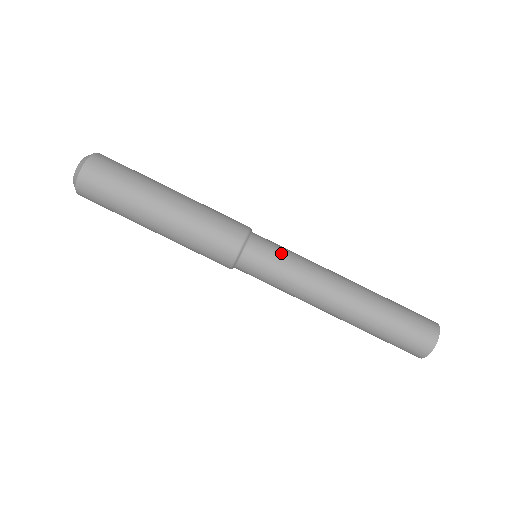
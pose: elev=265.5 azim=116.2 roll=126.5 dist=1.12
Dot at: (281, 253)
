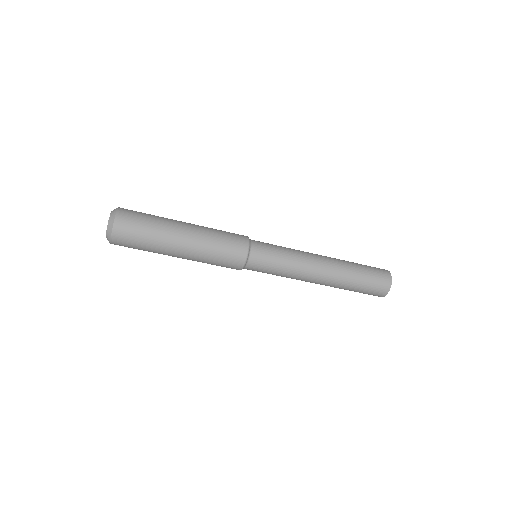
Dot at: (270, 272)
